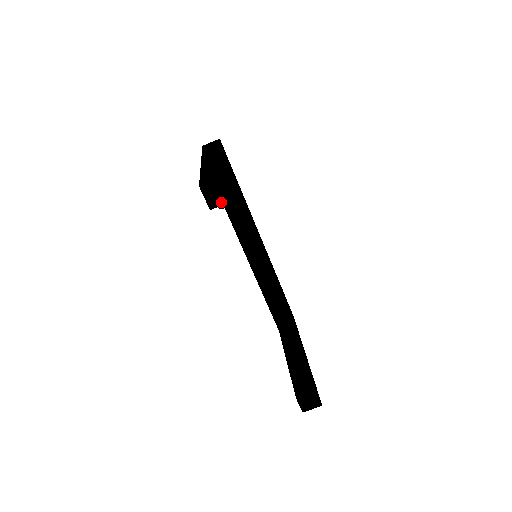
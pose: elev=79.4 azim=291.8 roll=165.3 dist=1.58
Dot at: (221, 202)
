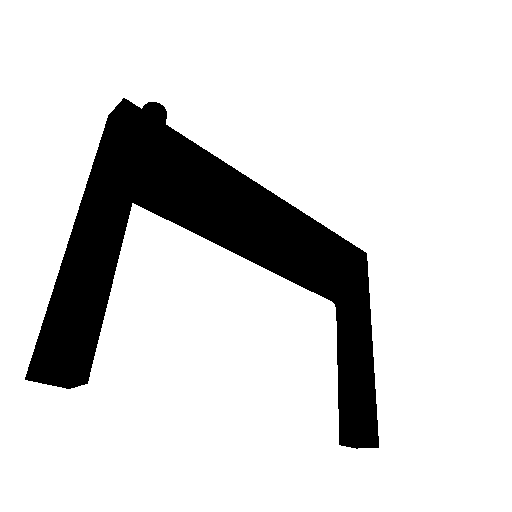
Dot at: (73, 385)
